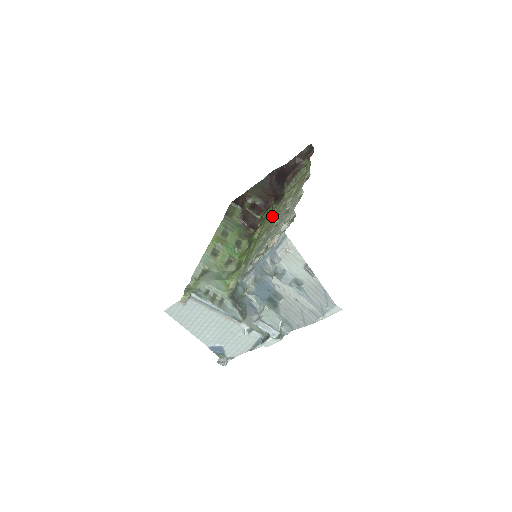
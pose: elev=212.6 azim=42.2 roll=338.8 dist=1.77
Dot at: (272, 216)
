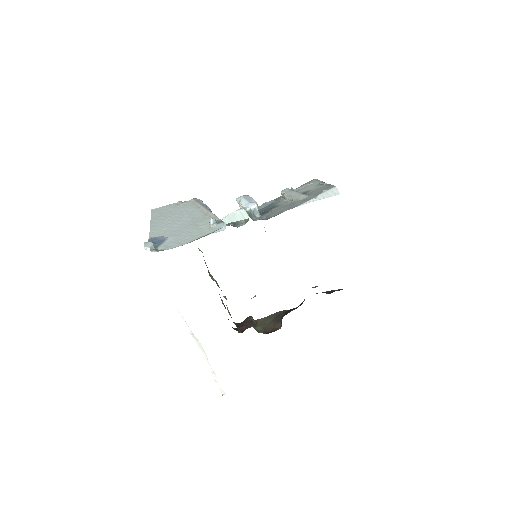
Dot at: occluded
